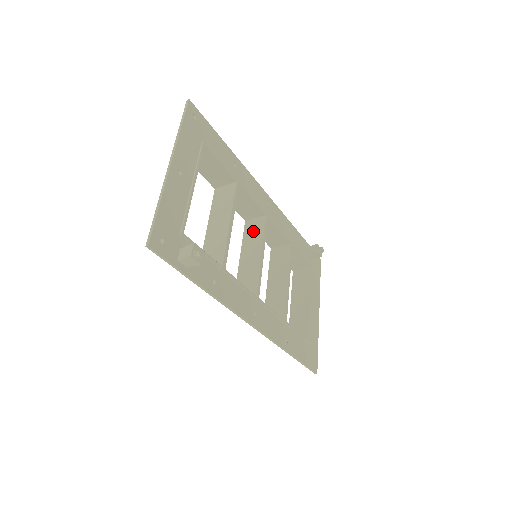
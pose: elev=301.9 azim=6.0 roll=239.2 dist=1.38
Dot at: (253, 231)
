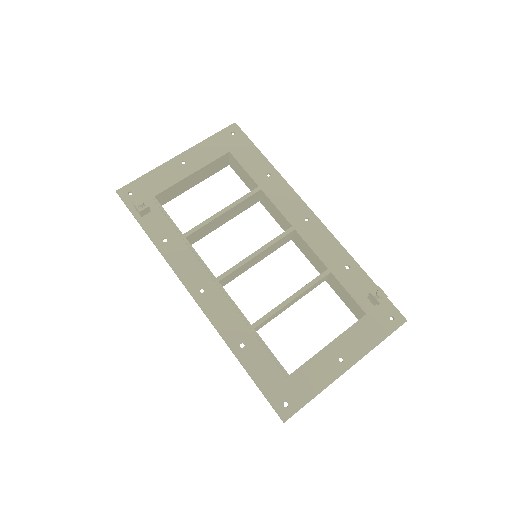
Dot at: occluded
